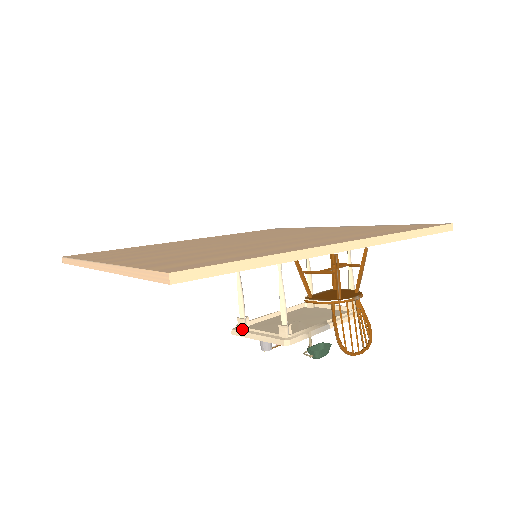
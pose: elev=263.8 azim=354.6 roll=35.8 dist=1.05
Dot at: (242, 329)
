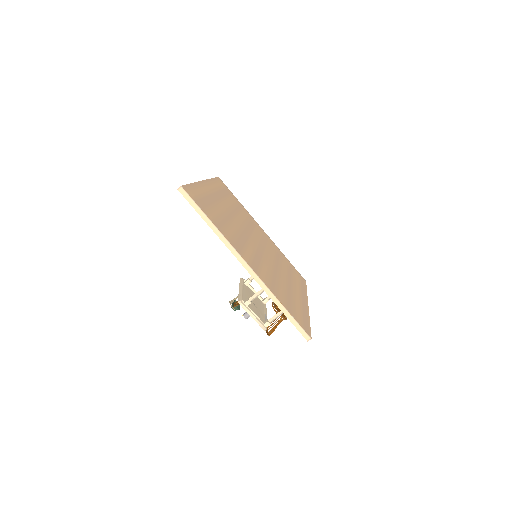
Dot at: (246, 306)
